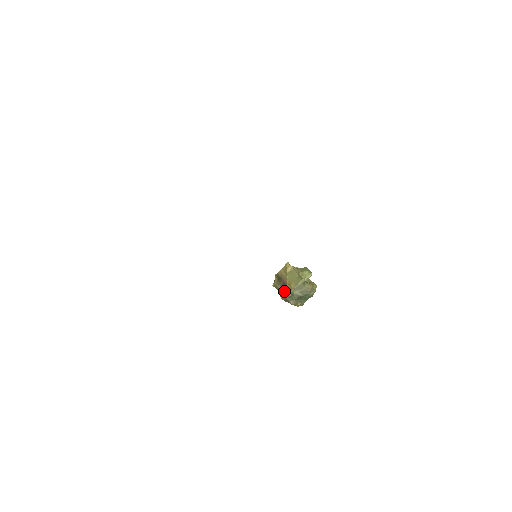
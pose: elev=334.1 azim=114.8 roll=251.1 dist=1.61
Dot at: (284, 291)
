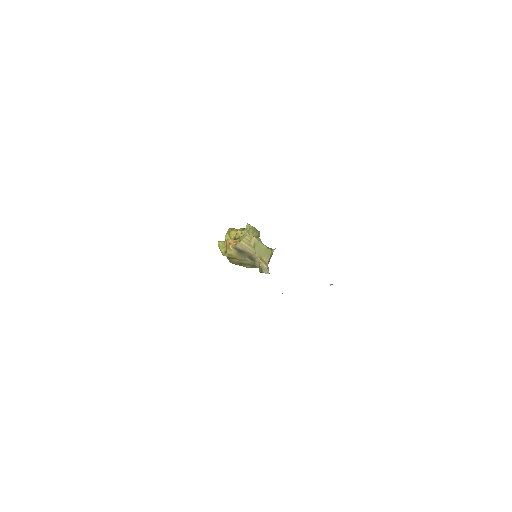
Dot at: (246, 262)
